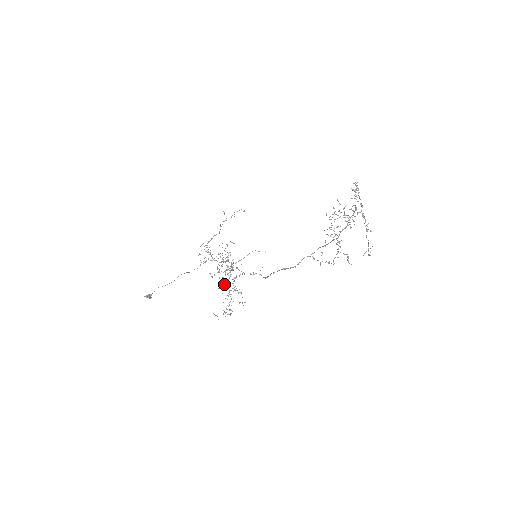
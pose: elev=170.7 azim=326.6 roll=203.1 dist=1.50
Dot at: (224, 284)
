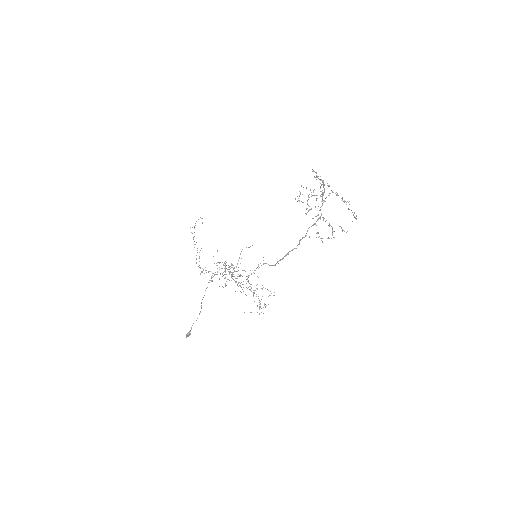
Dot at: occluded
